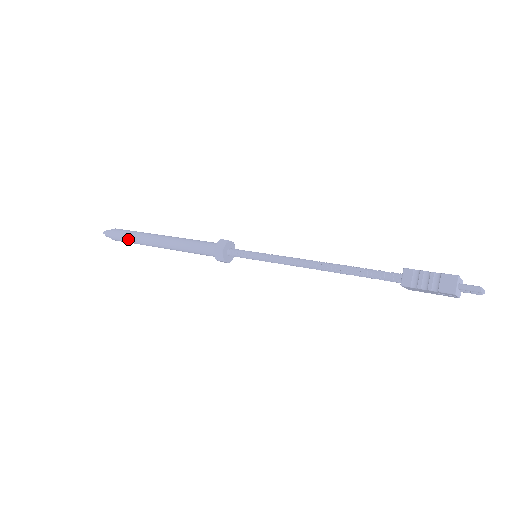
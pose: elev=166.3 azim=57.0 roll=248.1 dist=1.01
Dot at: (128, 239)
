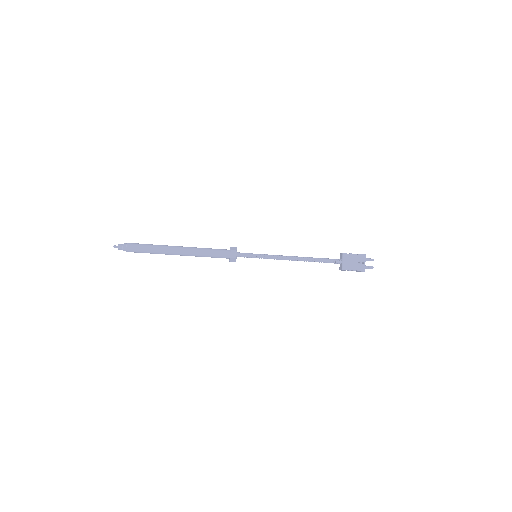
Dot at: (147, 245)
